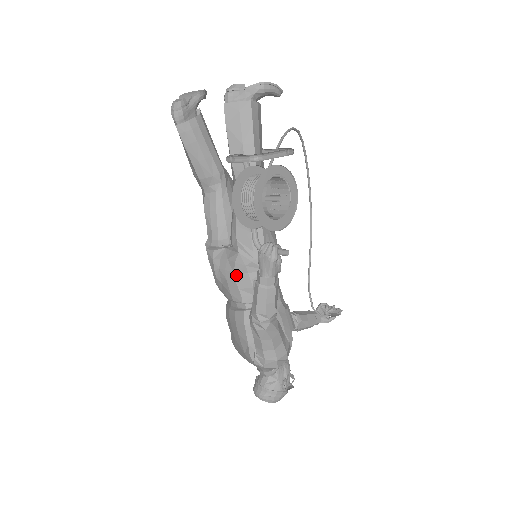
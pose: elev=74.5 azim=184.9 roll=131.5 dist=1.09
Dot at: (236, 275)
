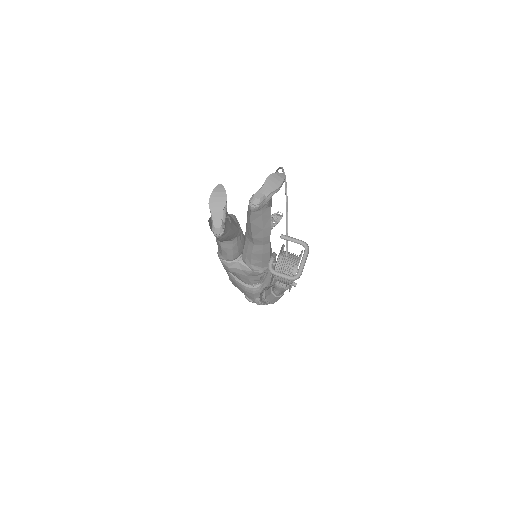
Dot at: (249, 277)
